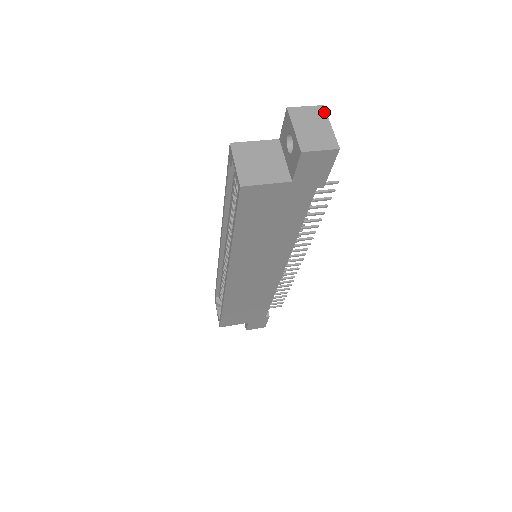
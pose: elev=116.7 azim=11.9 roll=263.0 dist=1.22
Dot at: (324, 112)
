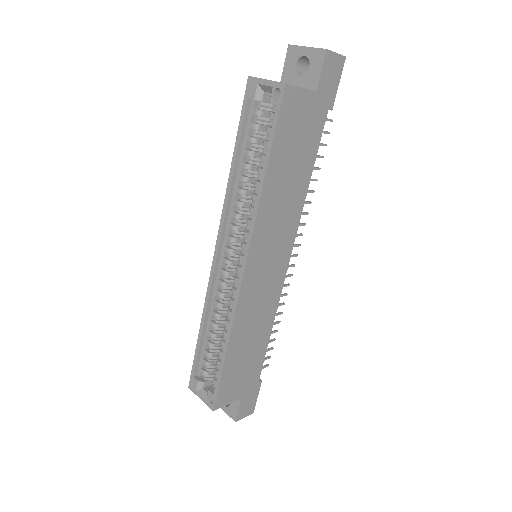
Dot at: occluded
